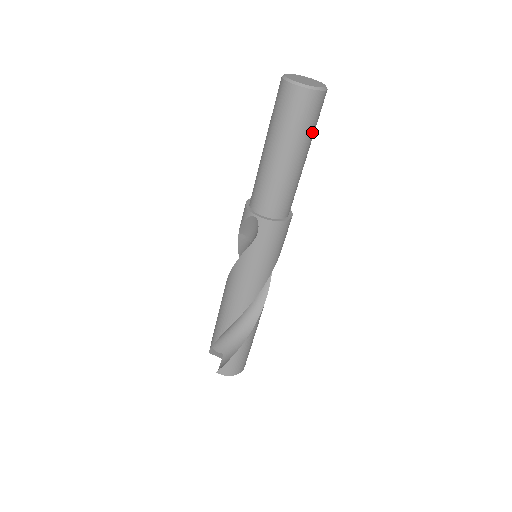
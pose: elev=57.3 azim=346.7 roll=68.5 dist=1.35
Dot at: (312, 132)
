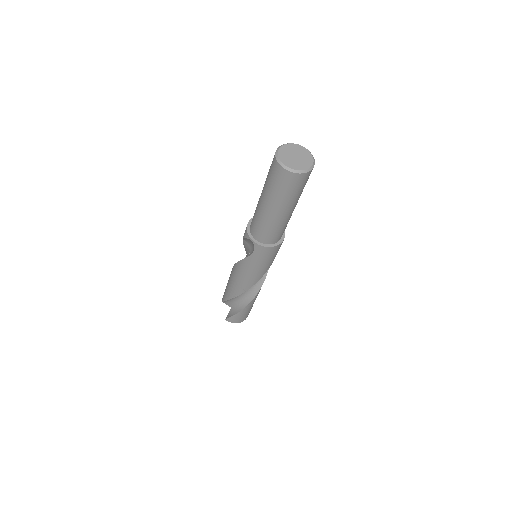
Dot at: (299, 194)
